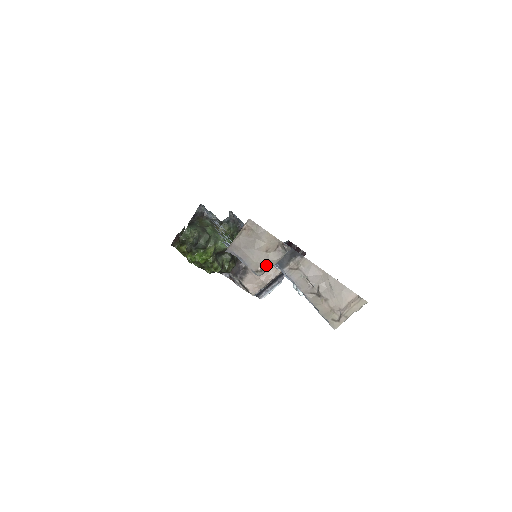
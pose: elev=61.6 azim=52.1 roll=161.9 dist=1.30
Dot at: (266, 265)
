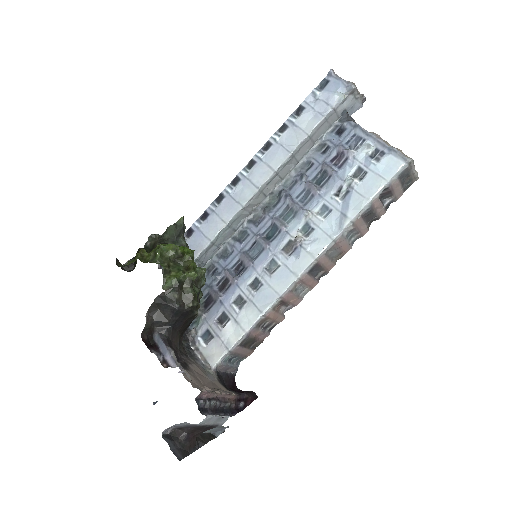
Dot at: (356, 89)
